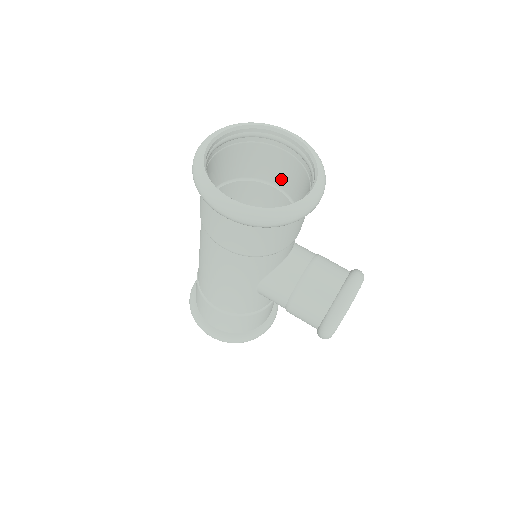
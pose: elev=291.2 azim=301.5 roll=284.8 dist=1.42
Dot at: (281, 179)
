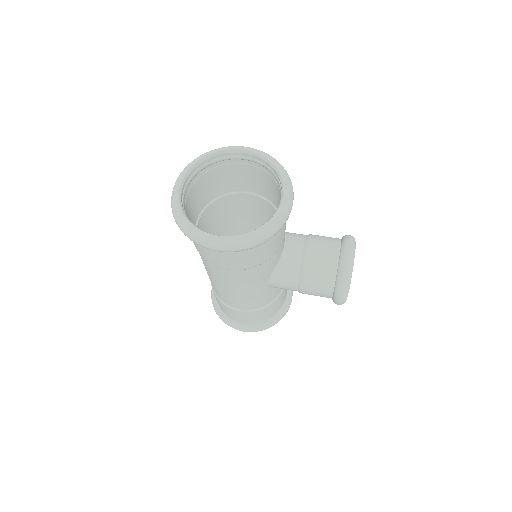
Dot at: (251, 186)
